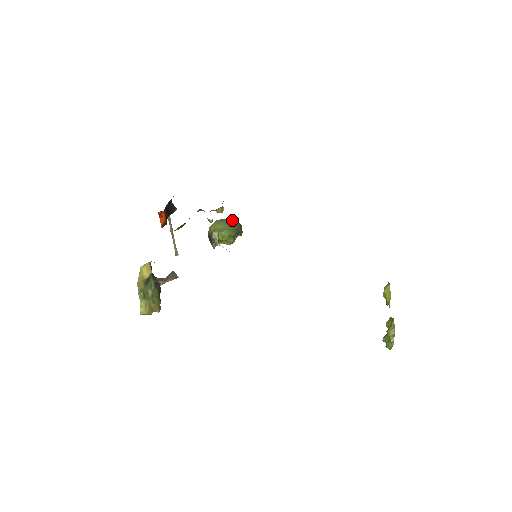
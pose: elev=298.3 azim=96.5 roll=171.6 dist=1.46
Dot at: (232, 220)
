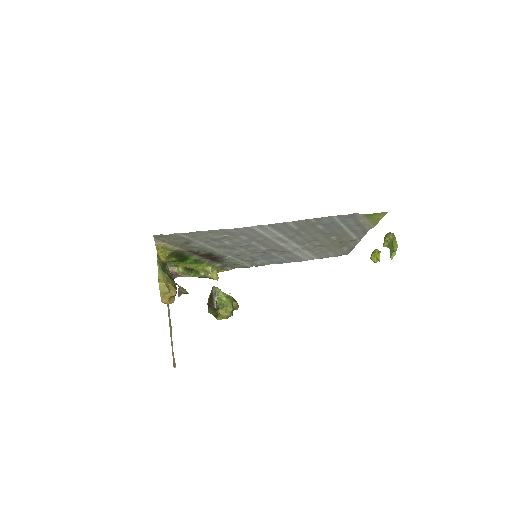
Dot at: occluded
